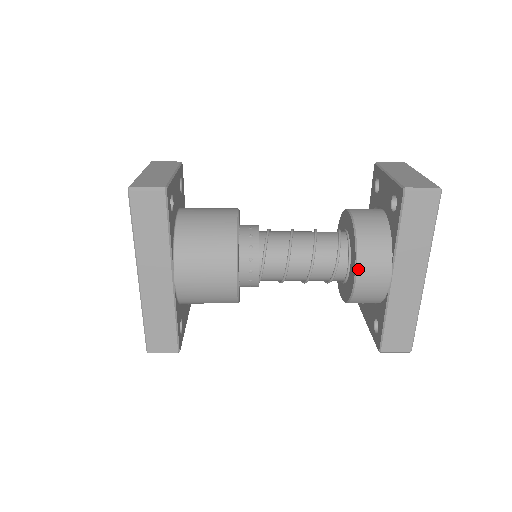
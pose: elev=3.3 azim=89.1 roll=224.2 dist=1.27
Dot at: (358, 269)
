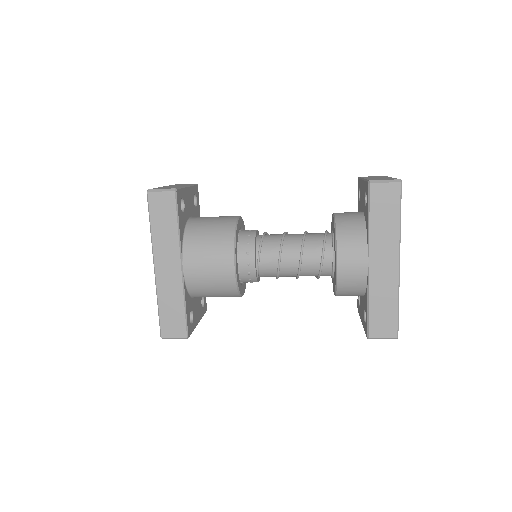
Dot at: (338, 256)
